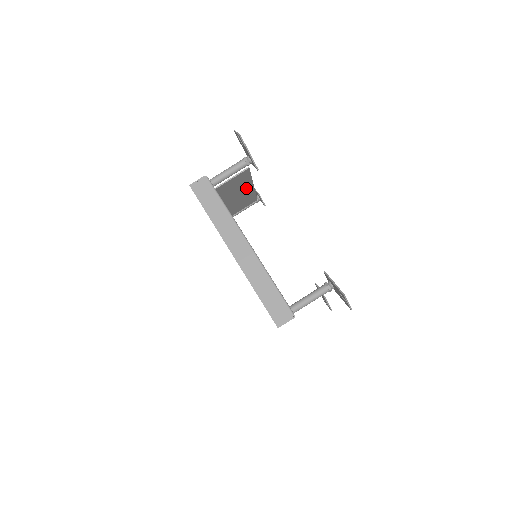
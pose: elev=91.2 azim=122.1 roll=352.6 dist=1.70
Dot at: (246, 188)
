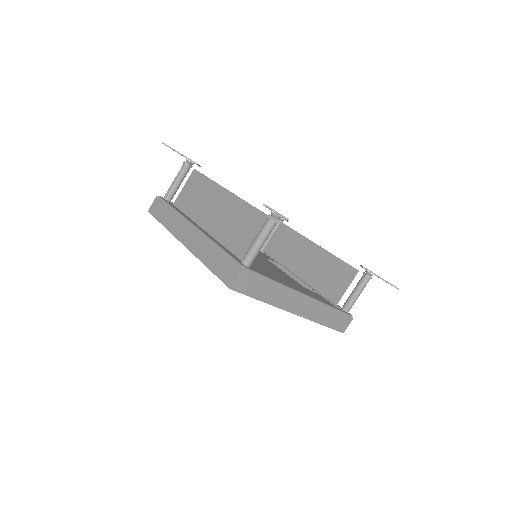
Dot at: (226, 202)
